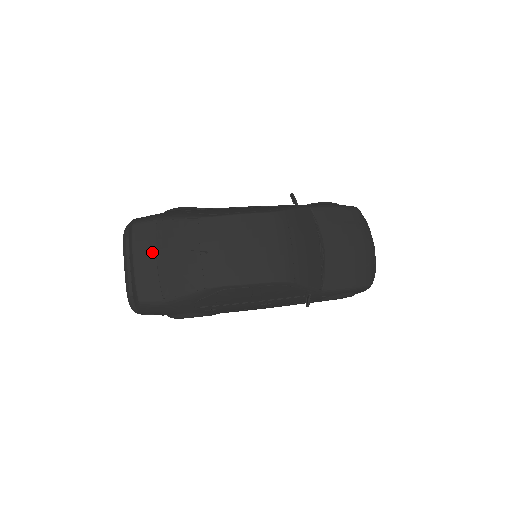
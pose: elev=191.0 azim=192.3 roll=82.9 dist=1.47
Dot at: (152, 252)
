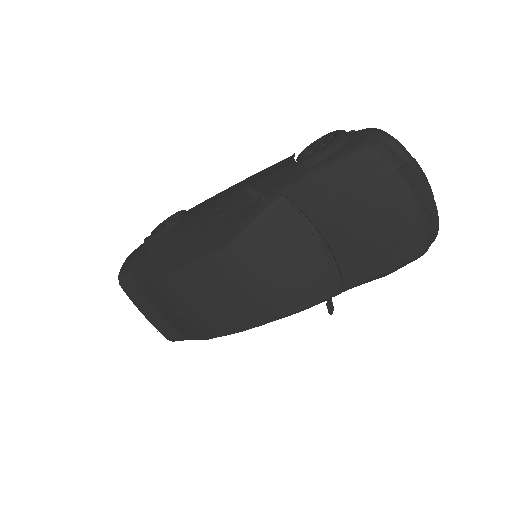
Dot at: (149, 305)
